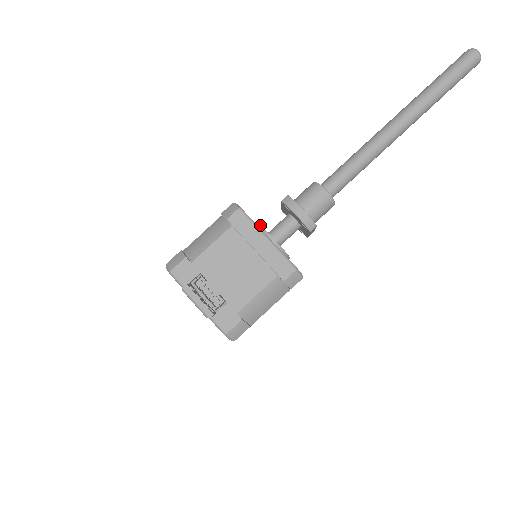
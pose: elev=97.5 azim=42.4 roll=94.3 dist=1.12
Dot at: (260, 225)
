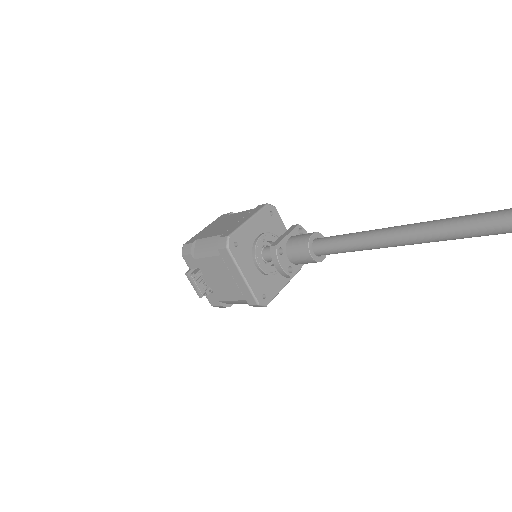
Dot at: (254, 249)
